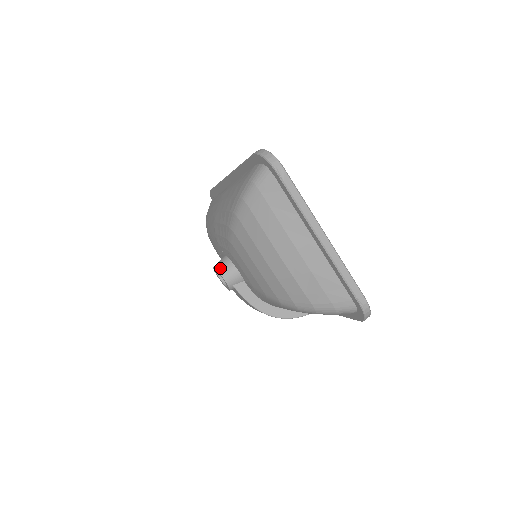
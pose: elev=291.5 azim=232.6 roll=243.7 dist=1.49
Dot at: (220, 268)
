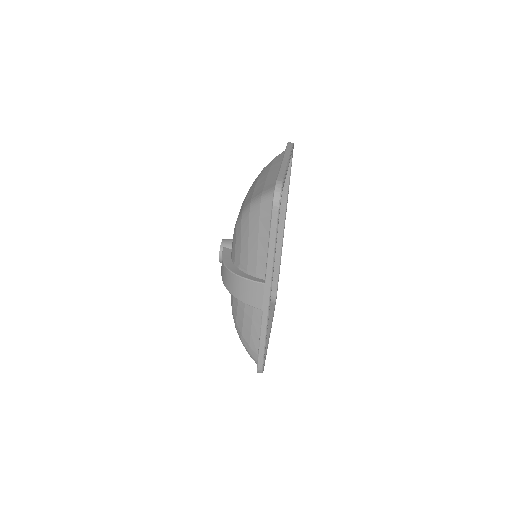
Dot at: occluded
